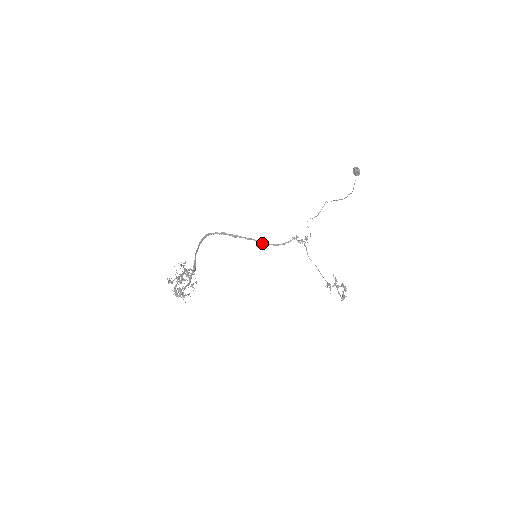
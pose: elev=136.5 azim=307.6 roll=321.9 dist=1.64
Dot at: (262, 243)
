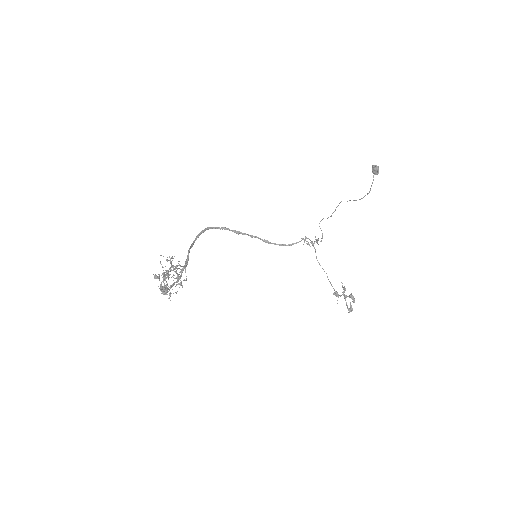
Dot at: (267, 242)
